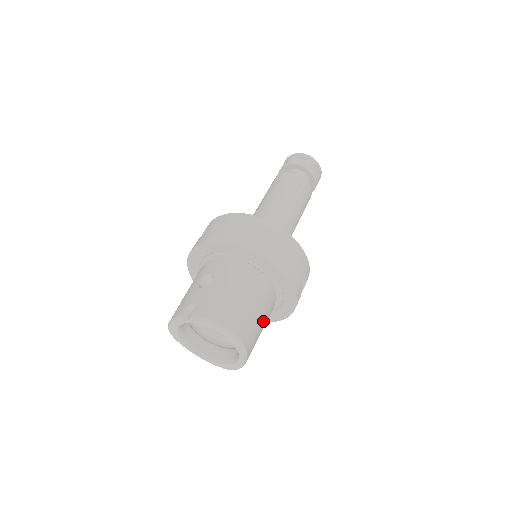
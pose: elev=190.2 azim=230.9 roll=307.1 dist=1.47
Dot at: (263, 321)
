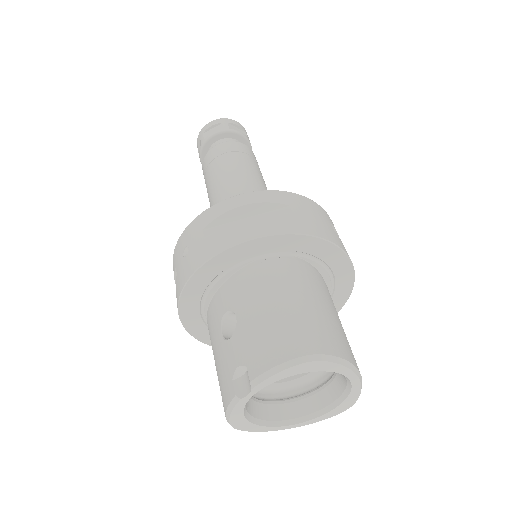
Dot at: (336, 315)
